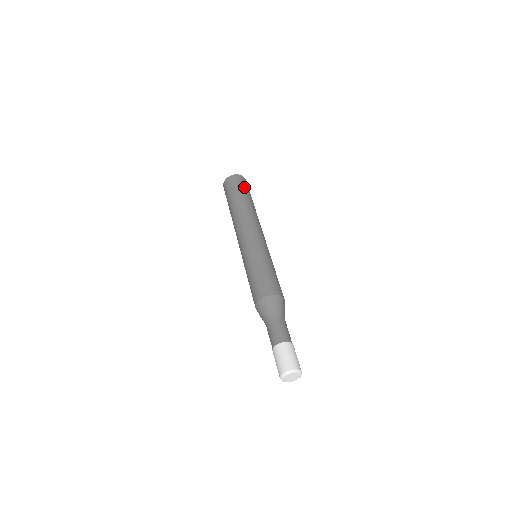
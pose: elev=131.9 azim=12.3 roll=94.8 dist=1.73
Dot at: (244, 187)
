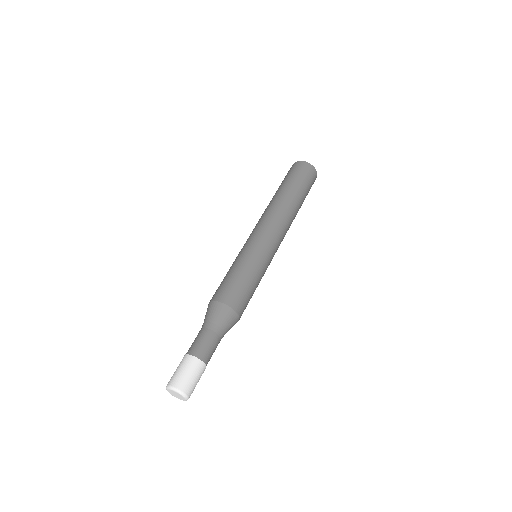
Dot at: (291, 175)
